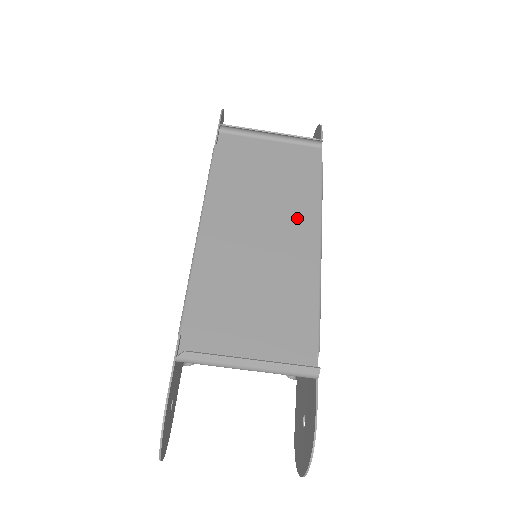
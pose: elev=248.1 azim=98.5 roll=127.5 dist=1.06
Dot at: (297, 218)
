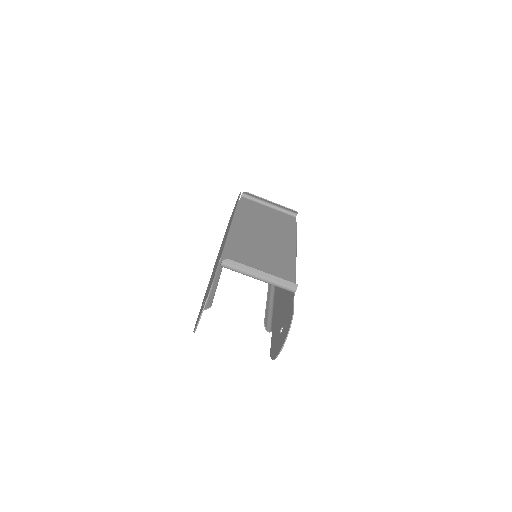
Dot at: (283, 237)
